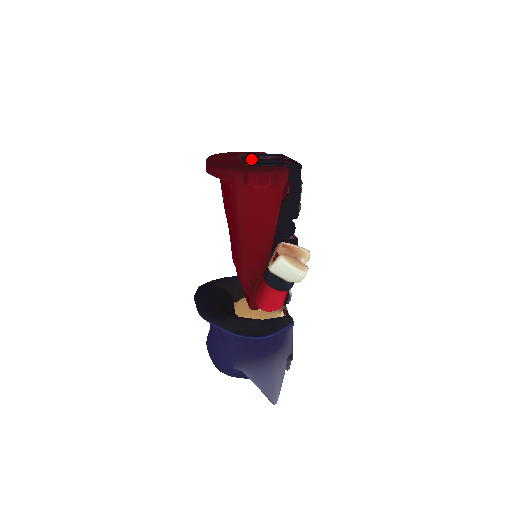
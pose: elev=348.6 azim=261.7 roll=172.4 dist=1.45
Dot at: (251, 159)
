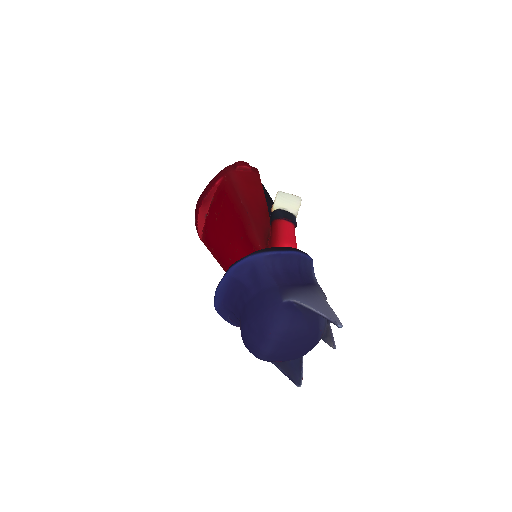
Dot at: occluded
